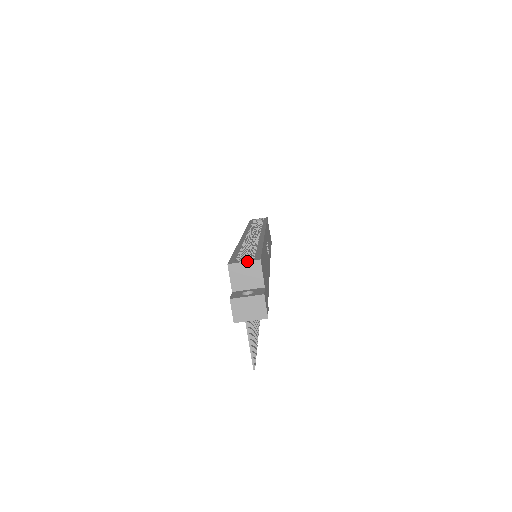
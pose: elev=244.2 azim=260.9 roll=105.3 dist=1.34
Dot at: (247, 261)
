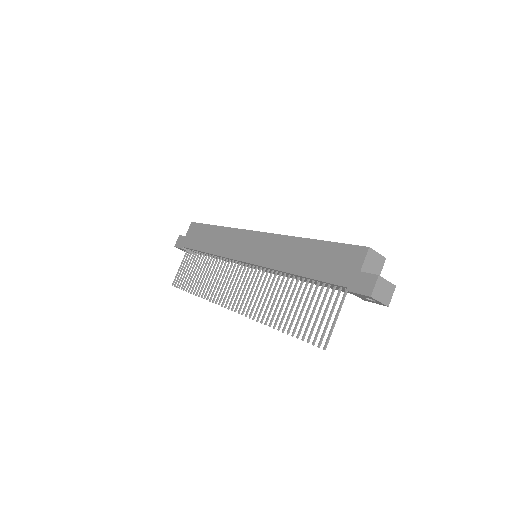
Dot at: occluded
